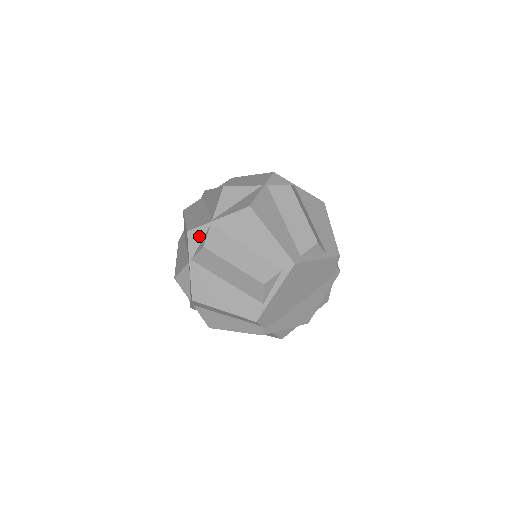
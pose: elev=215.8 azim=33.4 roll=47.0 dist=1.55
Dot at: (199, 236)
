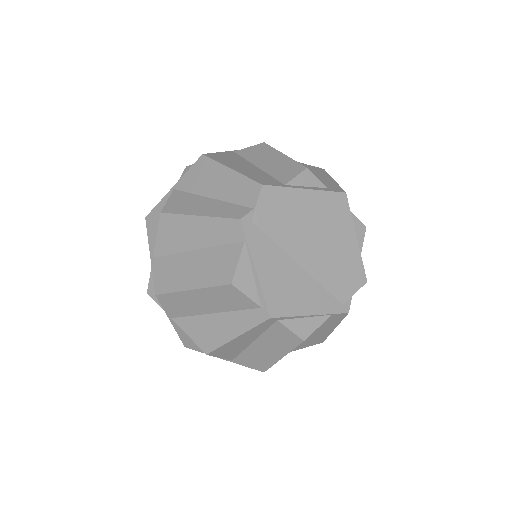
Dot at: occluded
